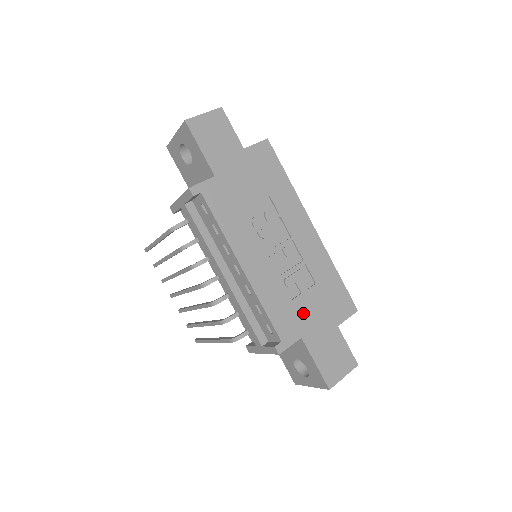
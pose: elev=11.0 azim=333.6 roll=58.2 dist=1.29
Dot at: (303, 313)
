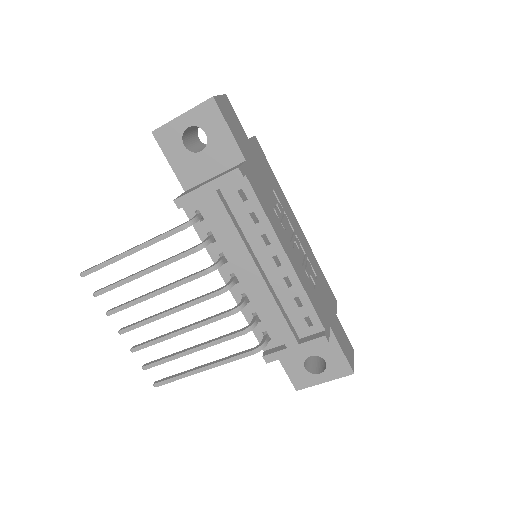
Dot at: (322, 303)
